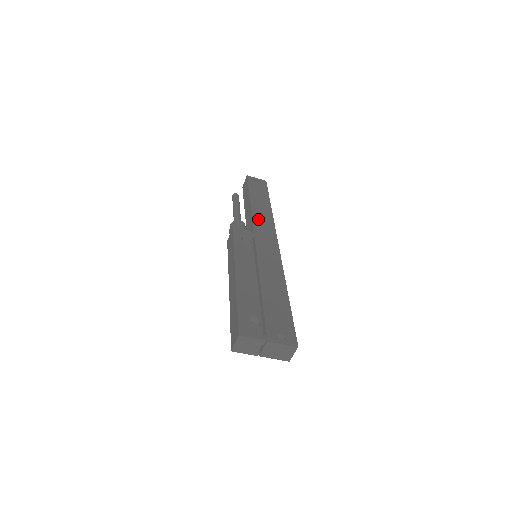
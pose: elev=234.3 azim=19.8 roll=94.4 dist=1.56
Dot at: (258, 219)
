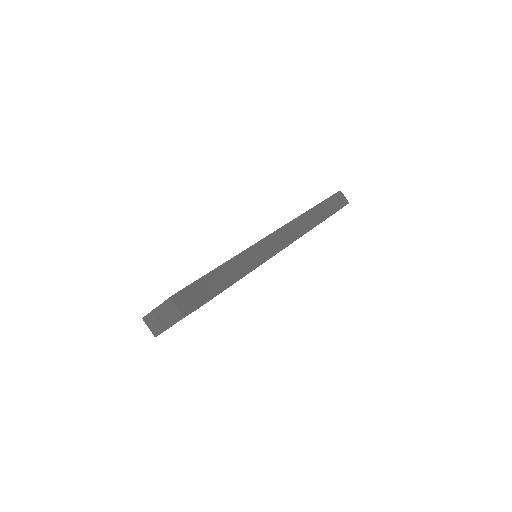
Dot at: occluded
